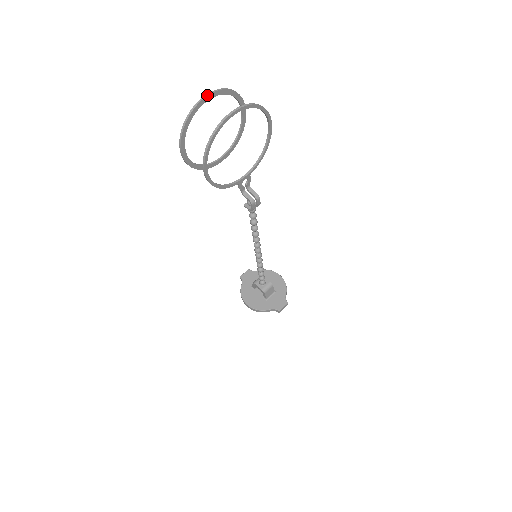
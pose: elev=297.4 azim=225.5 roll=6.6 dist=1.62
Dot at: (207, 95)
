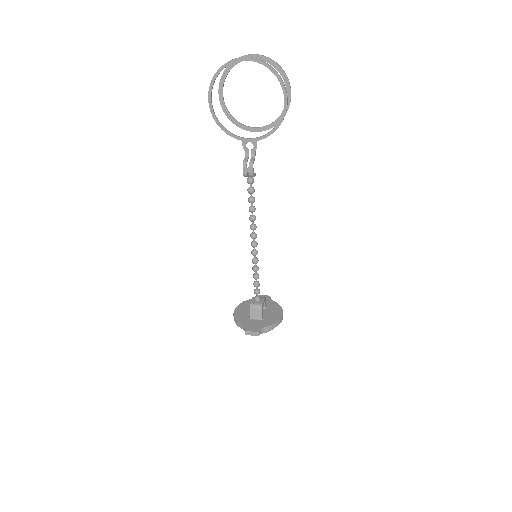
Dot at: (252, 54)
